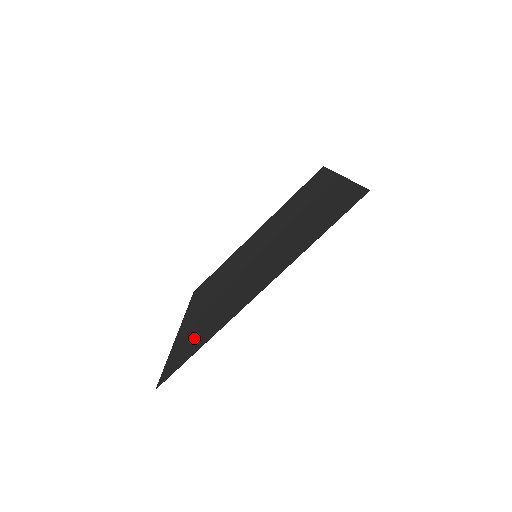
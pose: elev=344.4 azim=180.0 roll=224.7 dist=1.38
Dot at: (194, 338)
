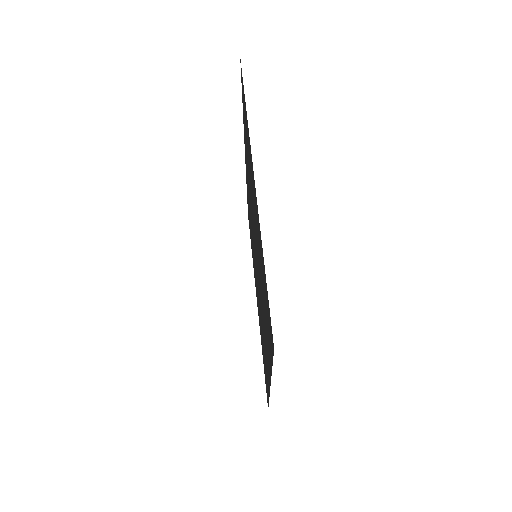
Dot at: (265, 305)
